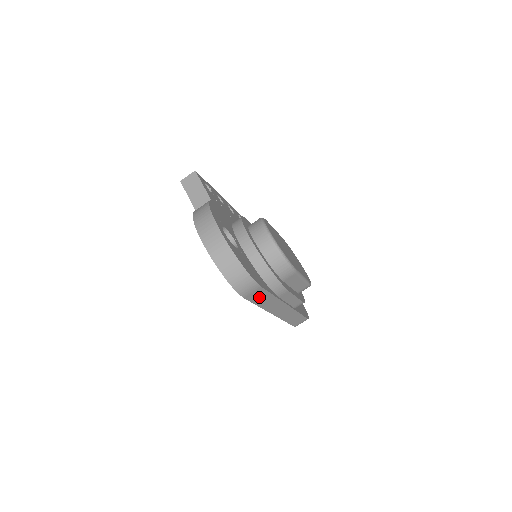
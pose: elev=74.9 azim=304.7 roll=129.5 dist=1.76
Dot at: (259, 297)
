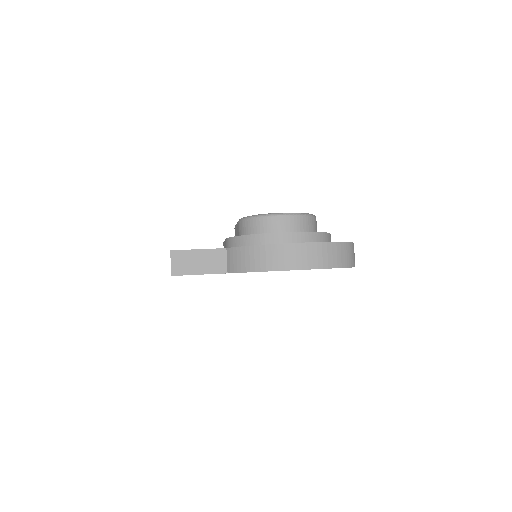
Dot at: occluded
